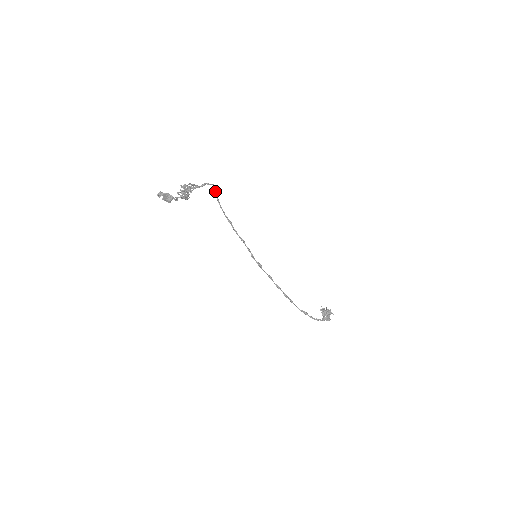
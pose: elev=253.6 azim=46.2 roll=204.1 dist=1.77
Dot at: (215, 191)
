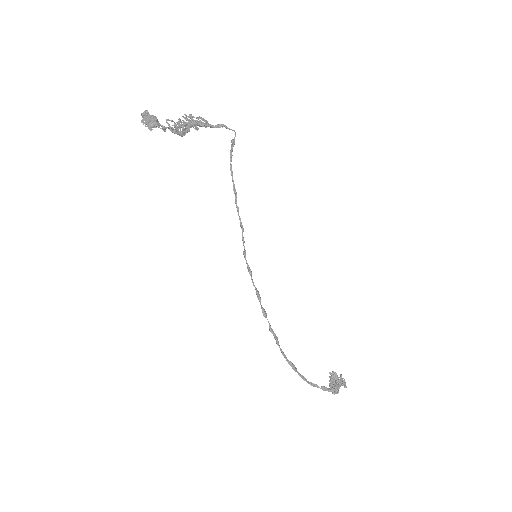
Dot at: (232, 141)
